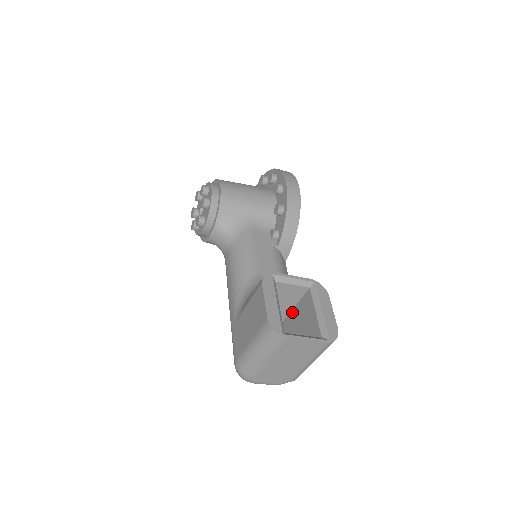
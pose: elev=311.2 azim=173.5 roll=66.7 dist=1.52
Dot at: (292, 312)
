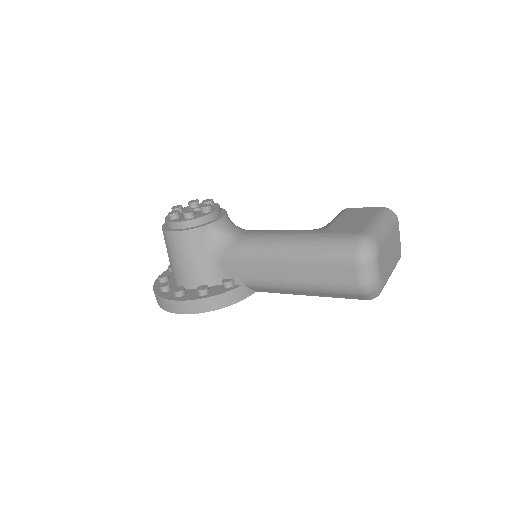
Dot at: occluded
